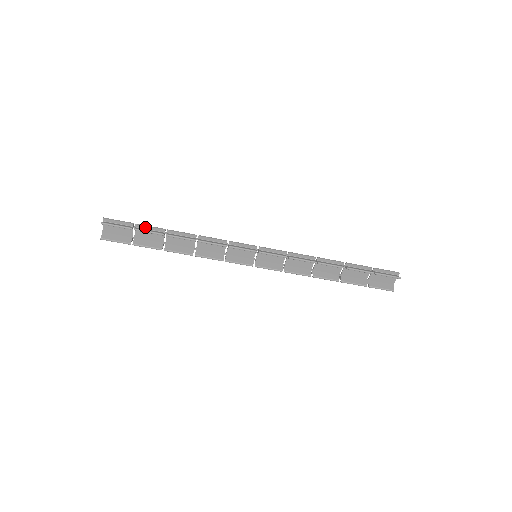
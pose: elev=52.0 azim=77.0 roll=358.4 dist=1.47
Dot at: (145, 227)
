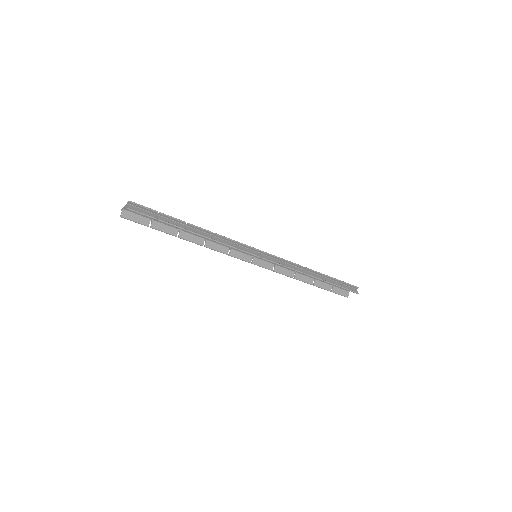
Dot at: (168, 217)
